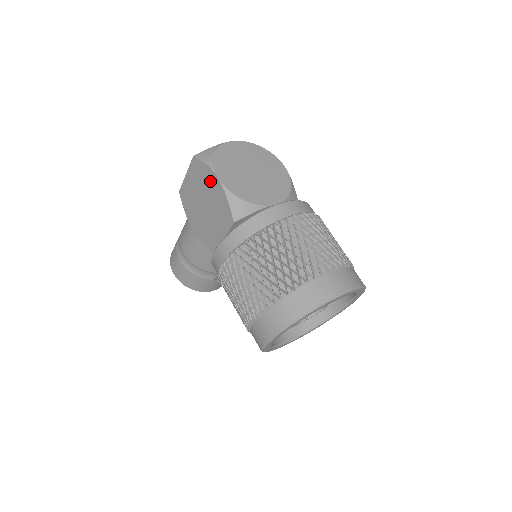
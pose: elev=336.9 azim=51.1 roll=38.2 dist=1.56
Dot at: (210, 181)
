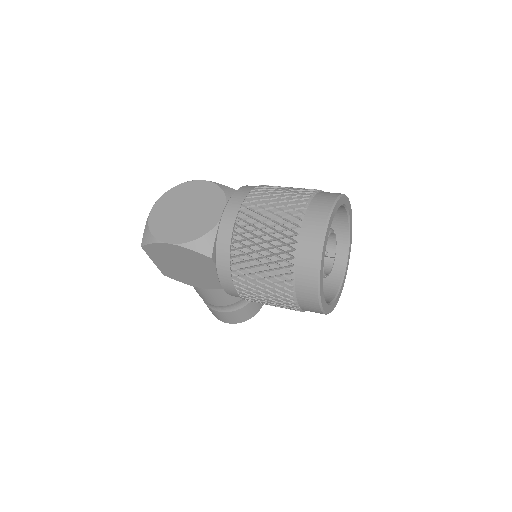
Dot at: (168, 250)
